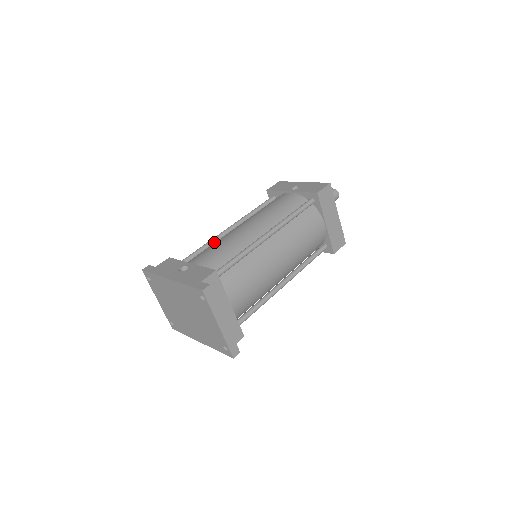
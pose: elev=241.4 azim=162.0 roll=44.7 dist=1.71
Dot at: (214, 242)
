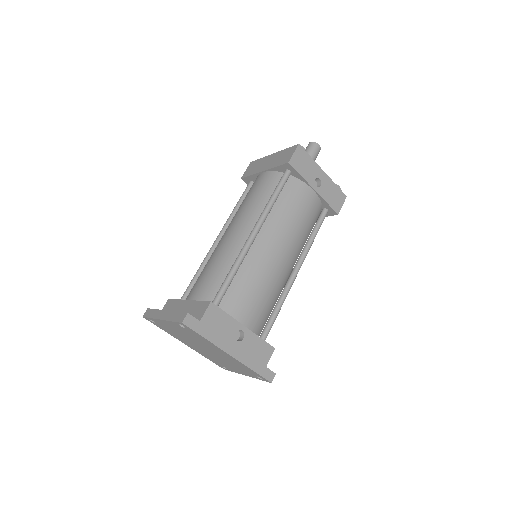
Dot at: (242, 261)
